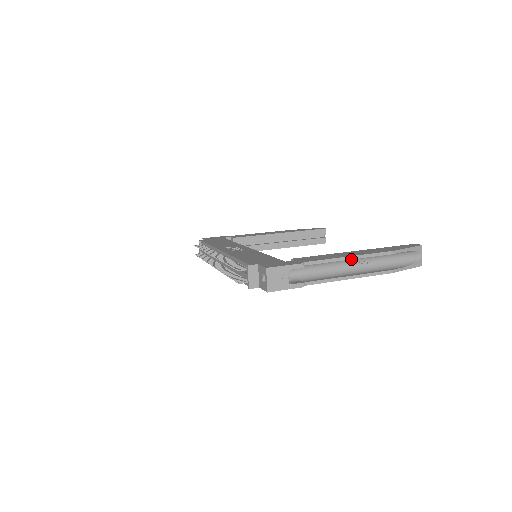
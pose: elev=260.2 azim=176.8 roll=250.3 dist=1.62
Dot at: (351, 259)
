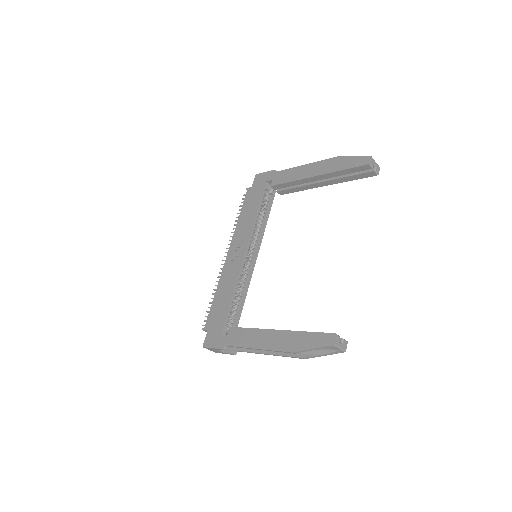
Dot at: occluded
